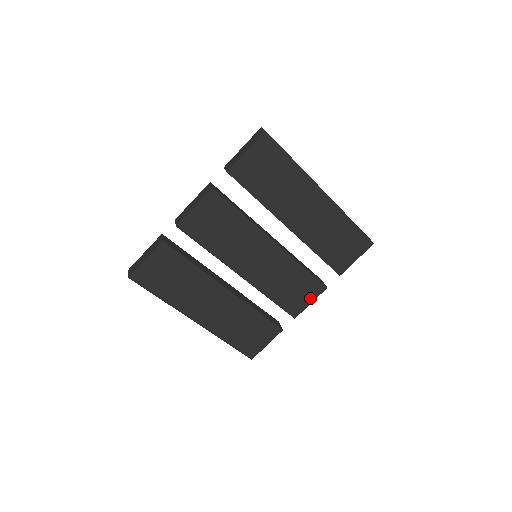
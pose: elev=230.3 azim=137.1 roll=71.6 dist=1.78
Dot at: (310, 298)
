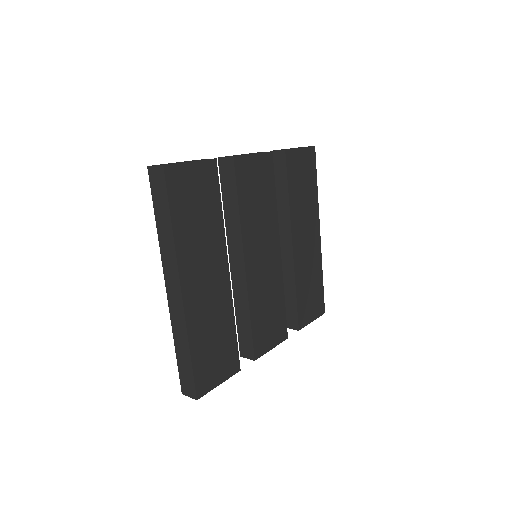
Dot at: (274, 341)
